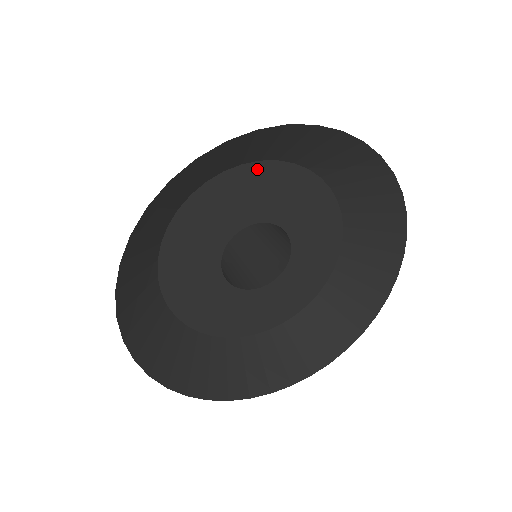
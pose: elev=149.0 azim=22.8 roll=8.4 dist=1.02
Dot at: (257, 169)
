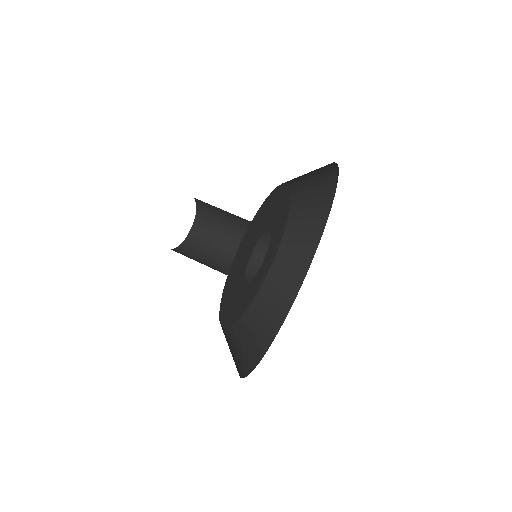
Dot at: (275, 192)
